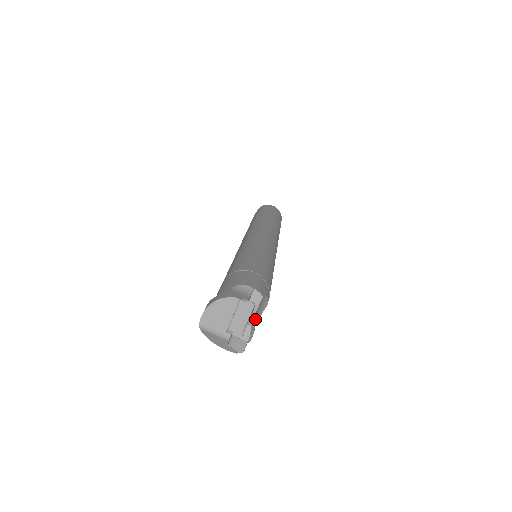
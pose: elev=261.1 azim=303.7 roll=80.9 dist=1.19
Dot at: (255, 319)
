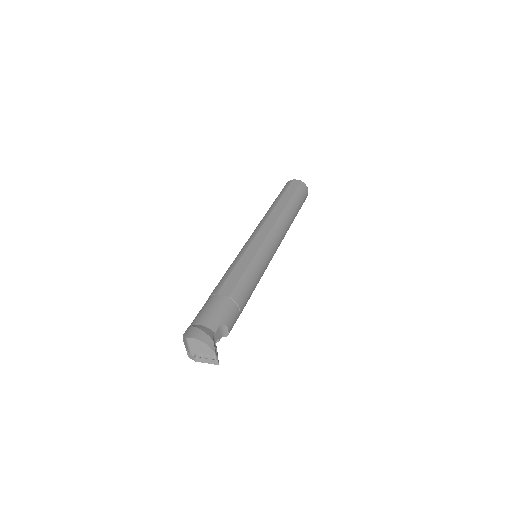
Dot at: occluded
